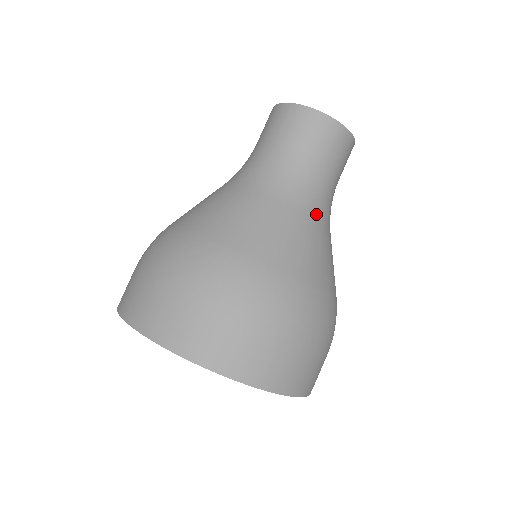
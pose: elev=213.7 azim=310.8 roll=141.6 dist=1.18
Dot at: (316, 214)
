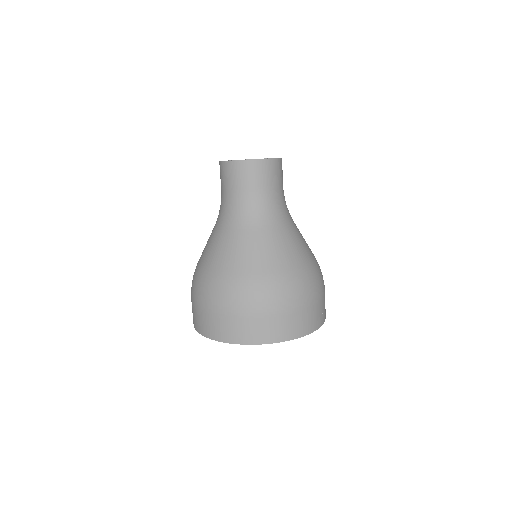
Dot at: (254, 225)
